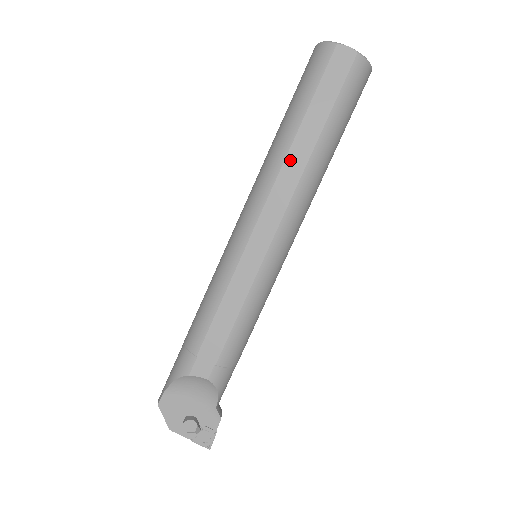
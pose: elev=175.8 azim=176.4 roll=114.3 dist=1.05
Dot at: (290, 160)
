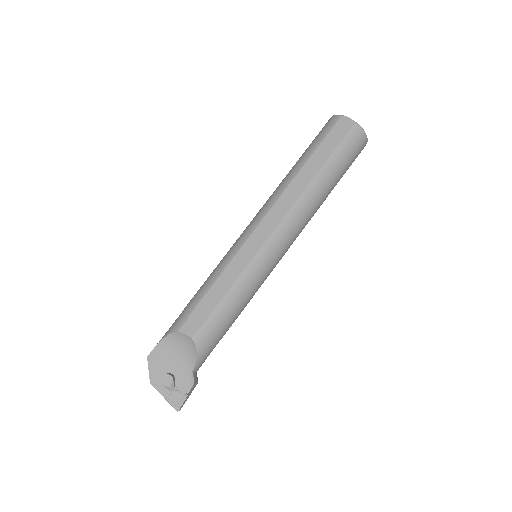
Dot at: (294, 184)
